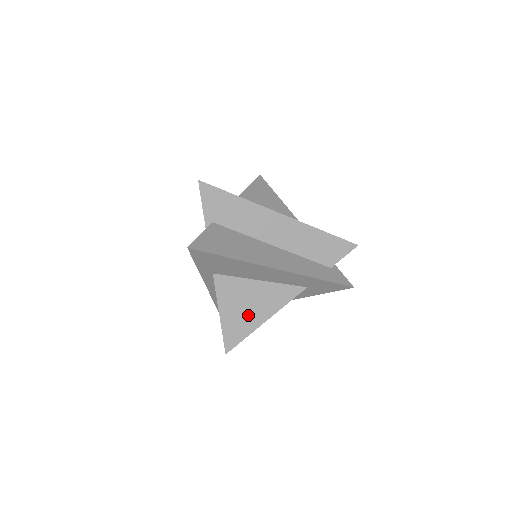
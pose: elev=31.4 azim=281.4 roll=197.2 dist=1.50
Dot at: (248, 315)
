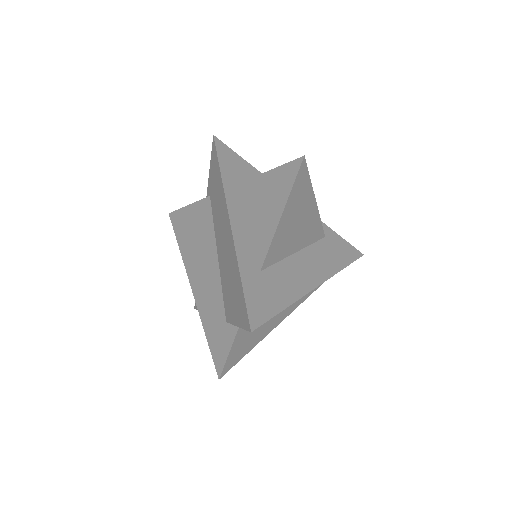
Dot at: occluded
